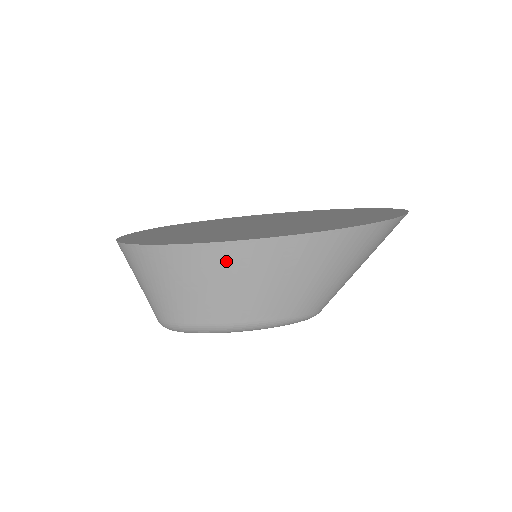
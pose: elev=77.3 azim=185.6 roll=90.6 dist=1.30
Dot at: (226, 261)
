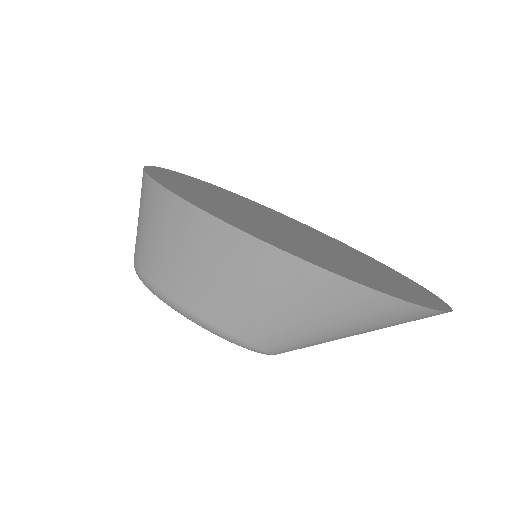
Dot at: (193, 230)
